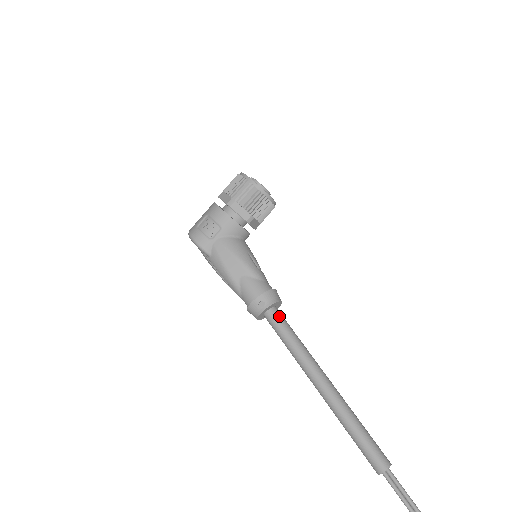
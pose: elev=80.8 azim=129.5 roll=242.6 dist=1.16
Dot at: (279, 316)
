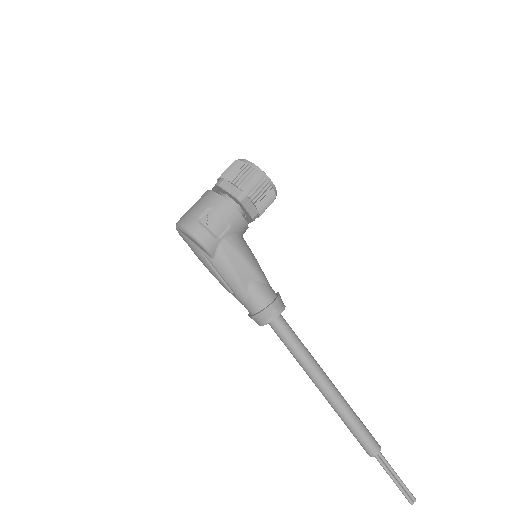
Dot at: (285, 322)
